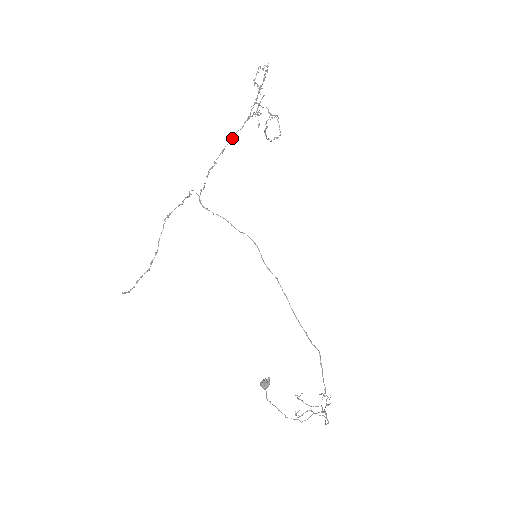
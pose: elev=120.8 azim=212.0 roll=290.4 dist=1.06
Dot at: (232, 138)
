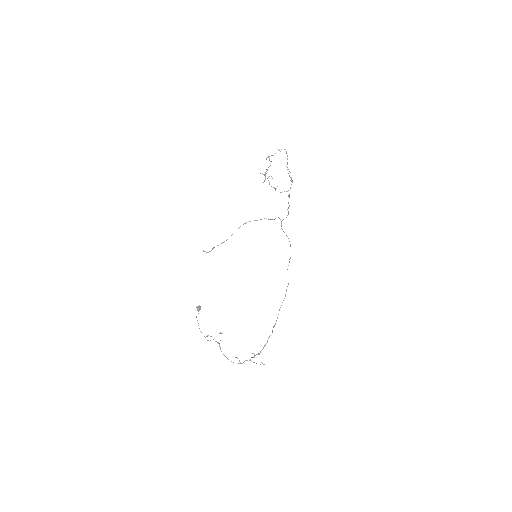
Dot at: occluded
